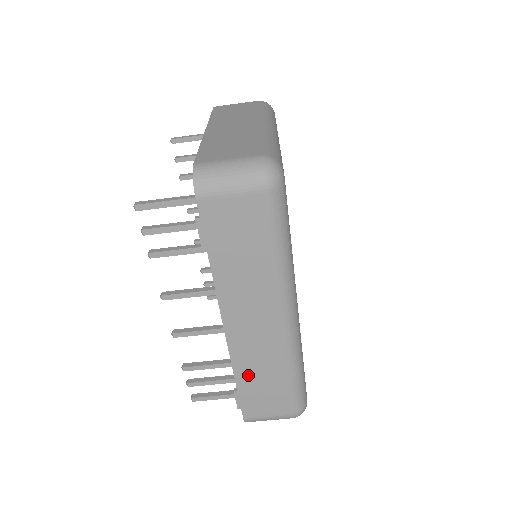
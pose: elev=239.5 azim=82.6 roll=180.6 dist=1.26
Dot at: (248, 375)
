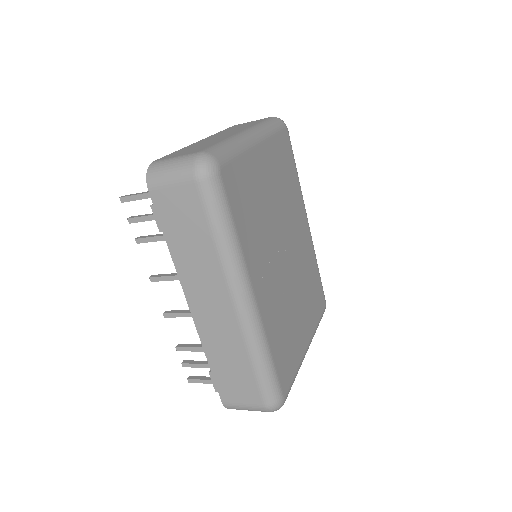
Dot at: (217, 358)
